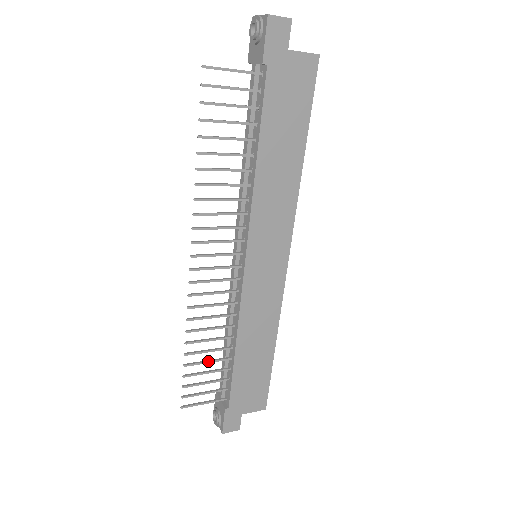
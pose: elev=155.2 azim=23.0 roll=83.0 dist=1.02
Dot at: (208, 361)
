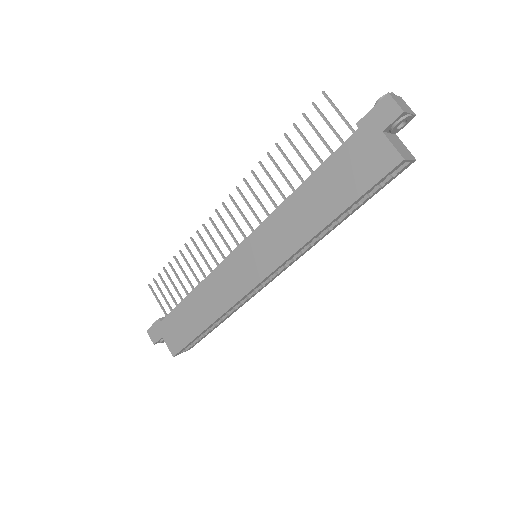
Dot at: (179, 278)
